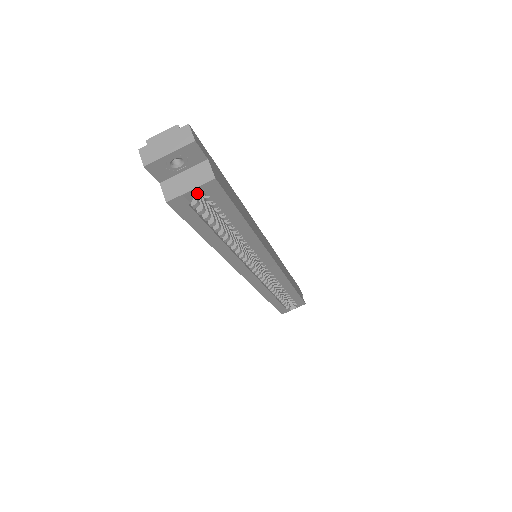
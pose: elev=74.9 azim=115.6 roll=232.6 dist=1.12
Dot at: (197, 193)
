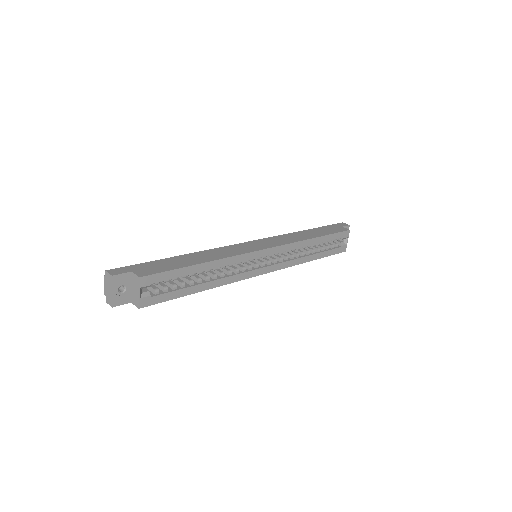
Dot at: occluded
